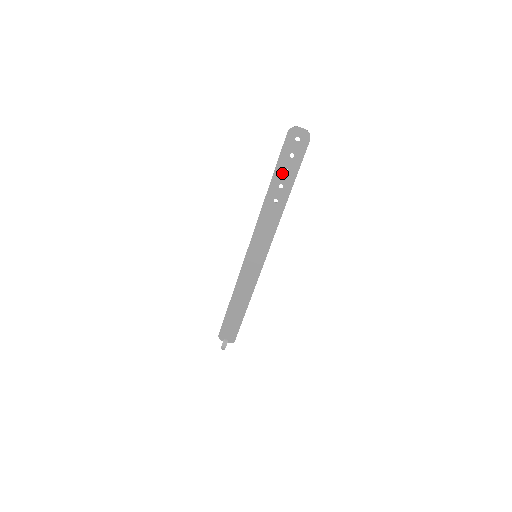
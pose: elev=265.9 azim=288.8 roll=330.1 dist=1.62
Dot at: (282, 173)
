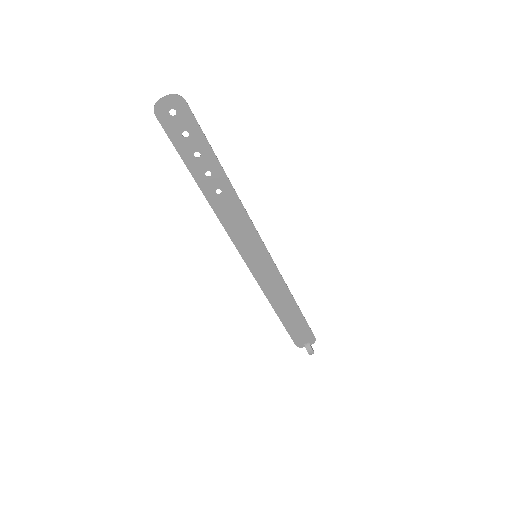
Dot at: (195, 160)
